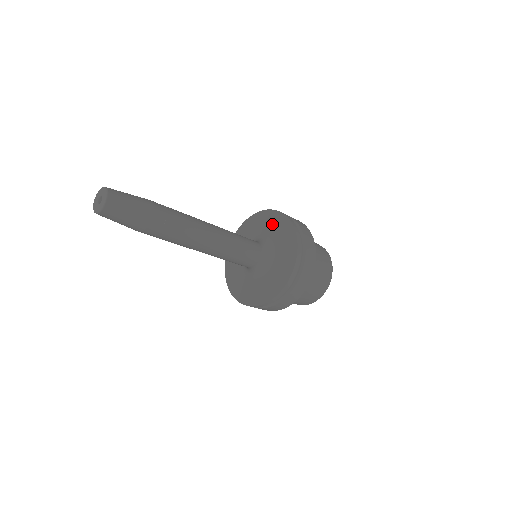
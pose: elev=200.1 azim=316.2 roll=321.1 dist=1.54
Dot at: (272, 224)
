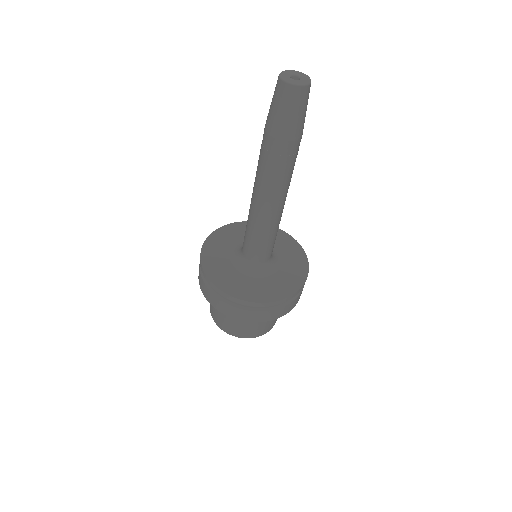
Dot at: (241, 232)
